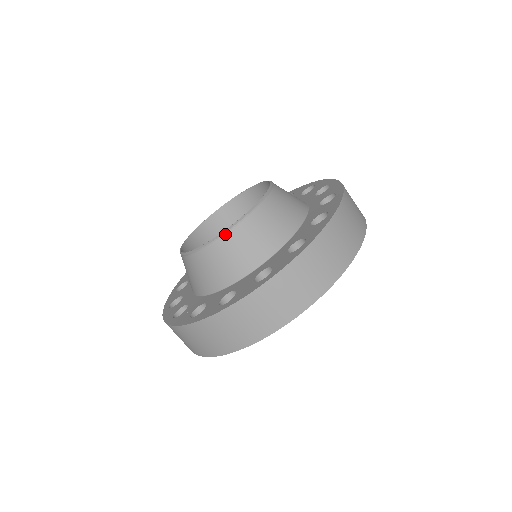
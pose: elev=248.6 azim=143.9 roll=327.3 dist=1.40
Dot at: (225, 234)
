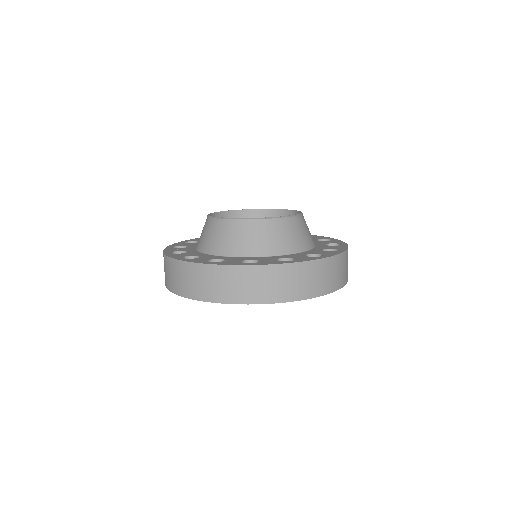
Dot at: (227, 220)
